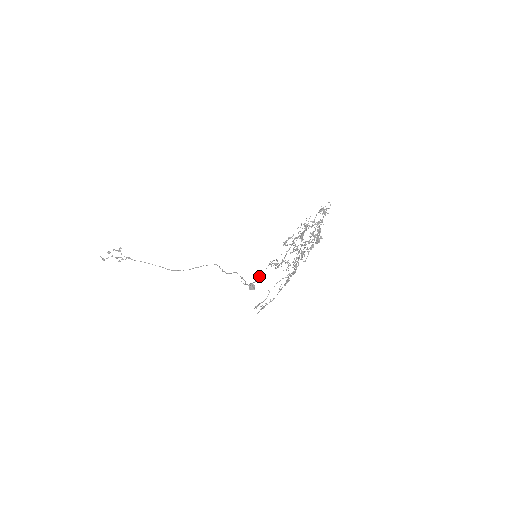
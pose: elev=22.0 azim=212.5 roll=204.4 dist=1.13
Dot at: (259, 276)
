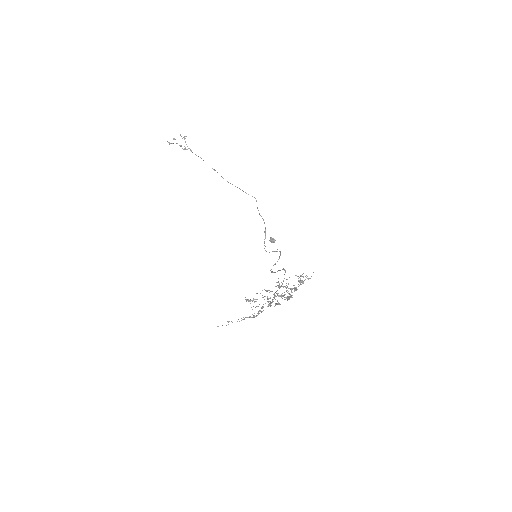
Dot at: occluded
